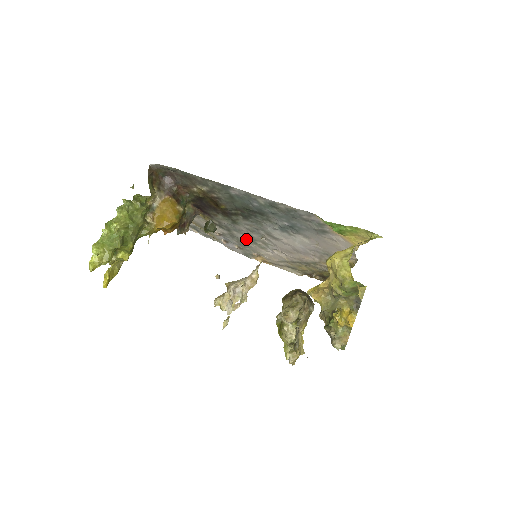
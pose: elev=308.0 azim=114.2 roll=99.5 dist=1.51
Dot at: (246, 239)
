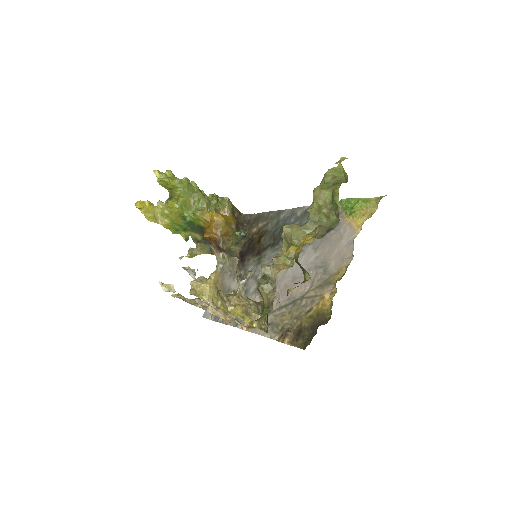
Dot at: (254, 287)
